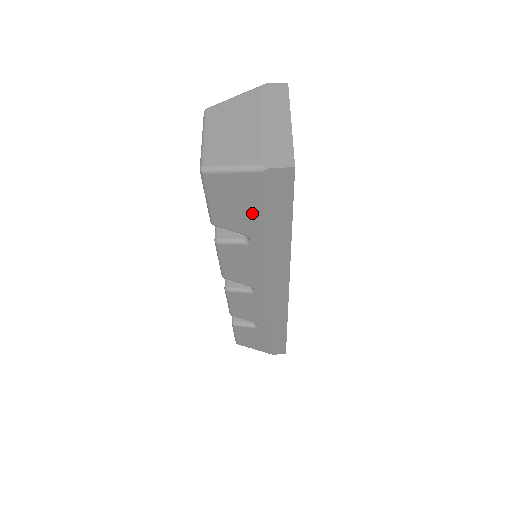
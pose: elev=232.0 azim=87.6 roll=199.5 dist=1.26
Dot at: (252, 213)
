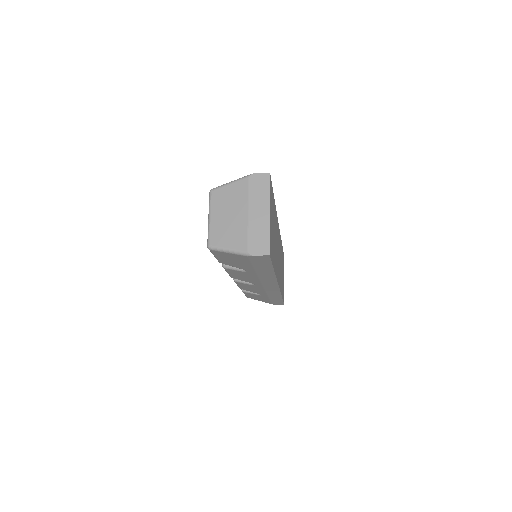
Dot at: (245, 265)
